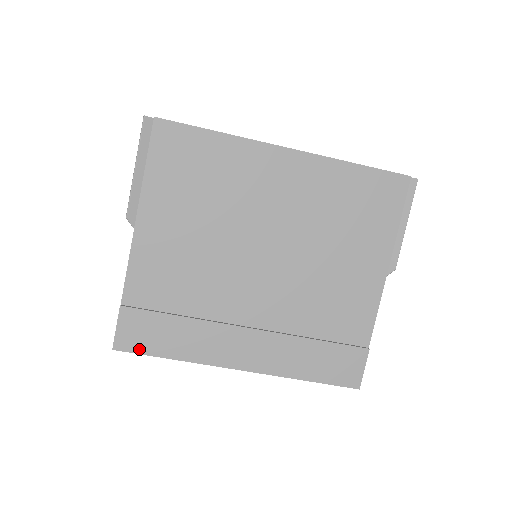
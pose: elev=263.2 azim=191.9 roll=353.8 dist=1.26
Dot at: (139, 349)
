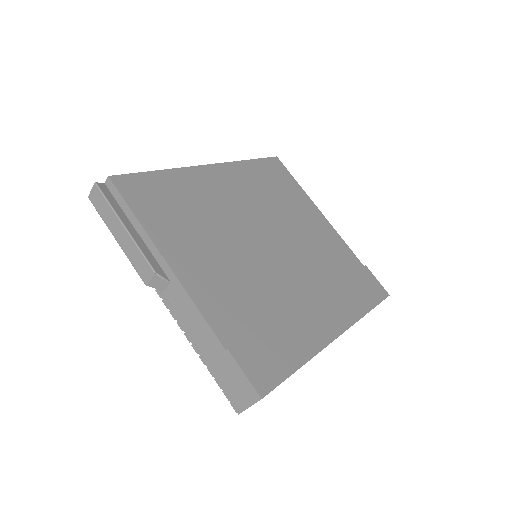
Dot at: (277, 379)
